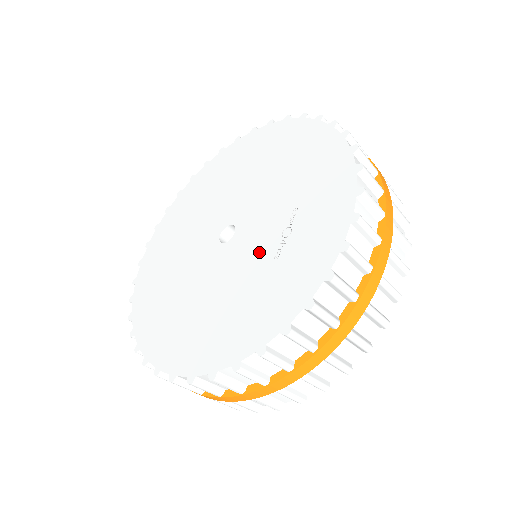
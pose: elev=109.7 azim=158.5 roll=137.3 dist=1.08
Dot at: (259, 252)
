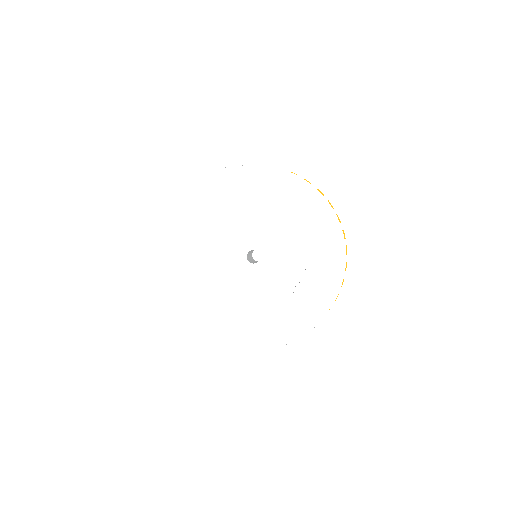
Dot at: (280, 284)
